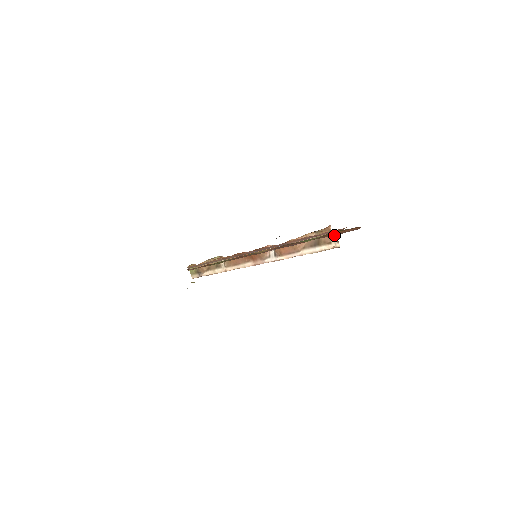
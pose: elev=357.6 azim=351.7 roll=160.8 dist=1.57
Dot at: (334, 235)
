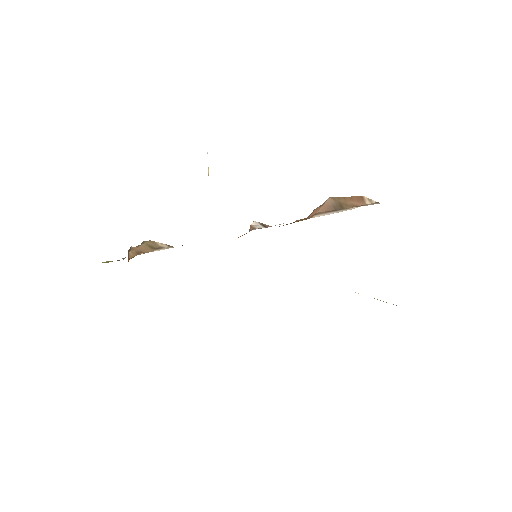
Dot at: (371, 201)
